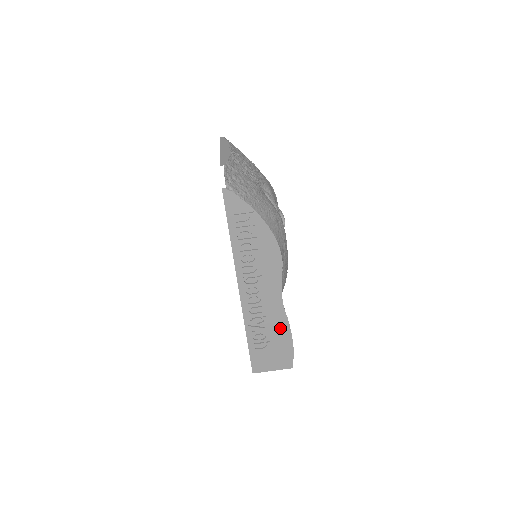
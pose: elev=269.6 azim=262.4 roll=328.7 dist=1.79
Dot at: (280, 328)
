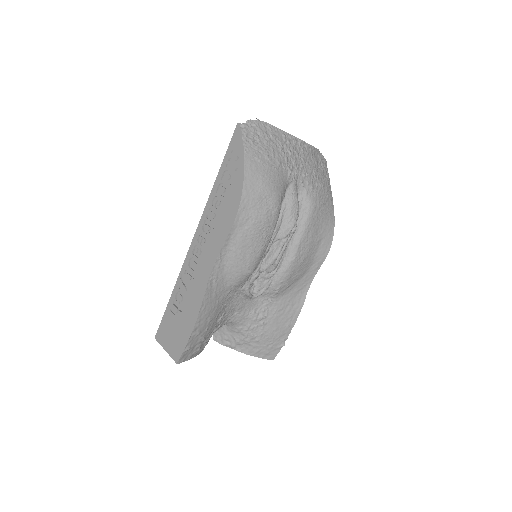
Dot at: (195, 302)
